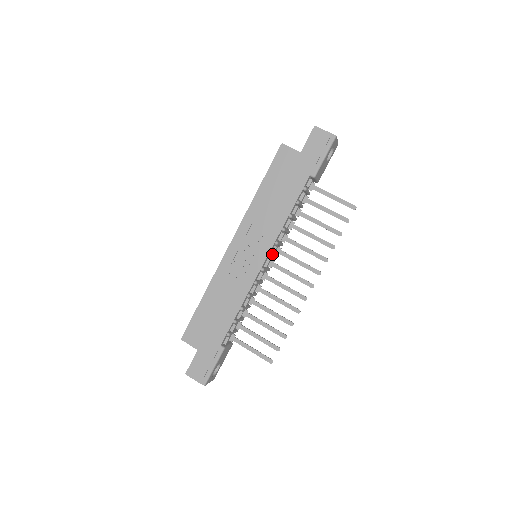
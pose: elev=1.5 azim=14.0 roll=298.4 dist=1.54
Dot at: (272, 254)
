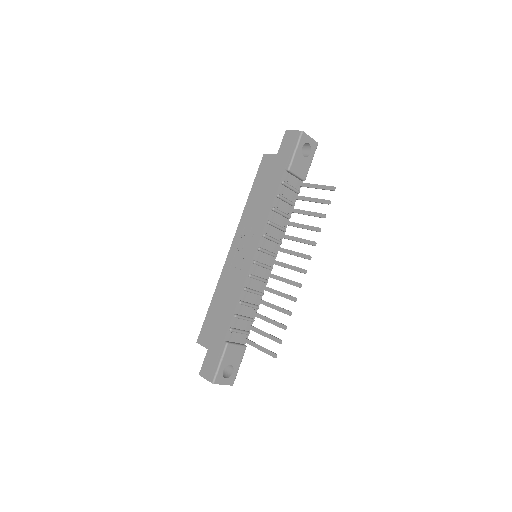
Dot at: (268, 250)
